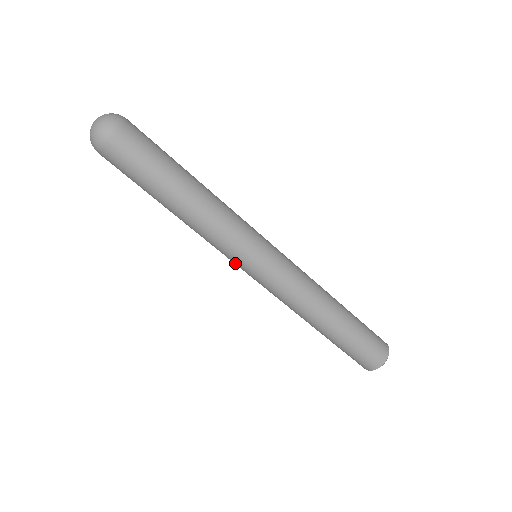
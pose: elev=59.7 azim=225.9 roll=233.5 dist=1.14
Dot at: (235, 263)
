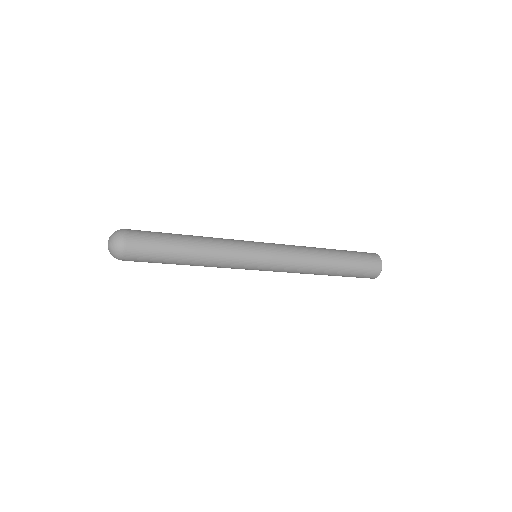
Dot at: occluded
